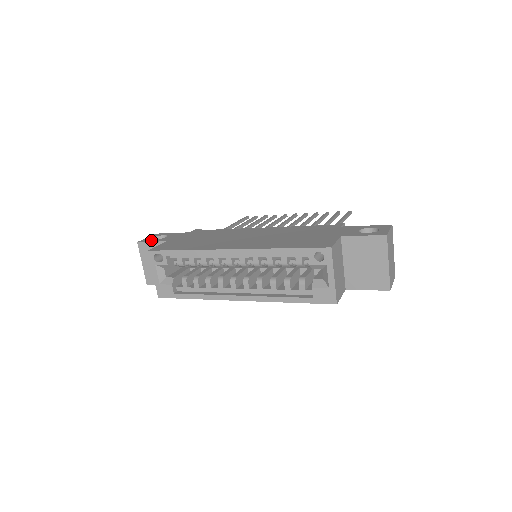
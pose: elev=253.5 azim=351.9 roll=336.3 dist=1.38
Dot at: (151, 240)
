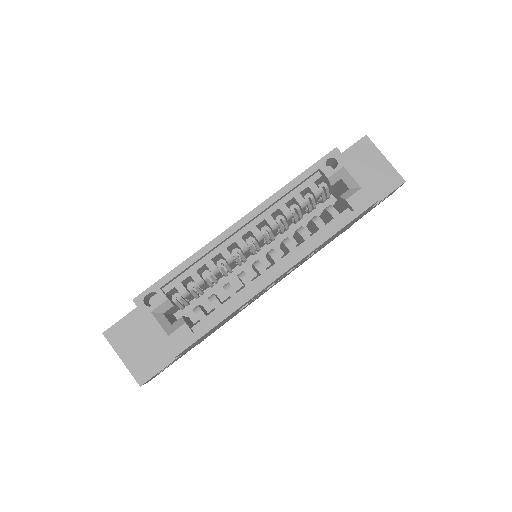
Dot at: (120, 320)
